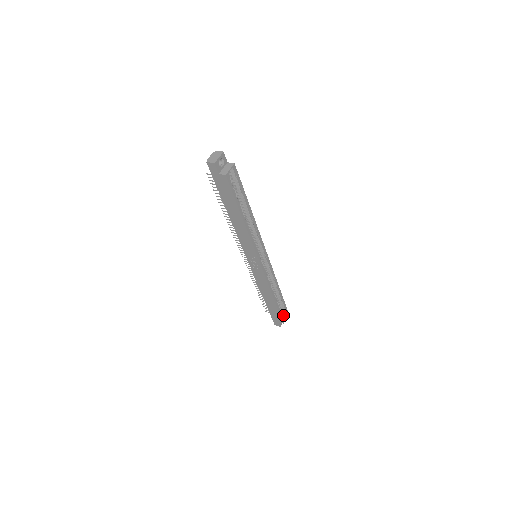
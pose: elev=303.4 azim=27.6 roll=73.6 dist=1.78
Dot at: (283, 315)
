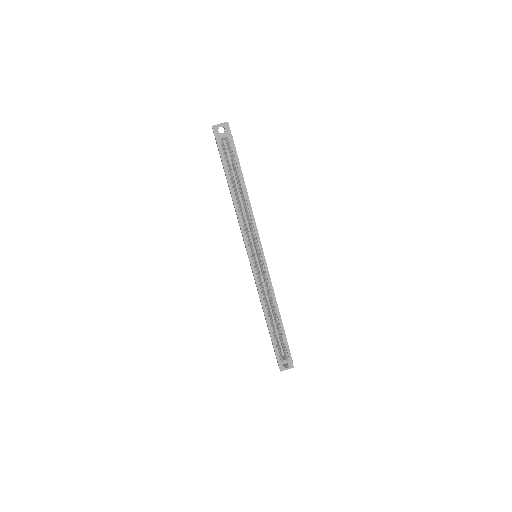
Dot at: (286, 358)
